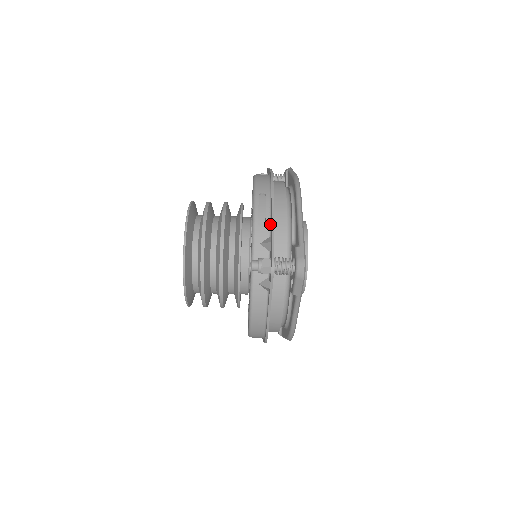
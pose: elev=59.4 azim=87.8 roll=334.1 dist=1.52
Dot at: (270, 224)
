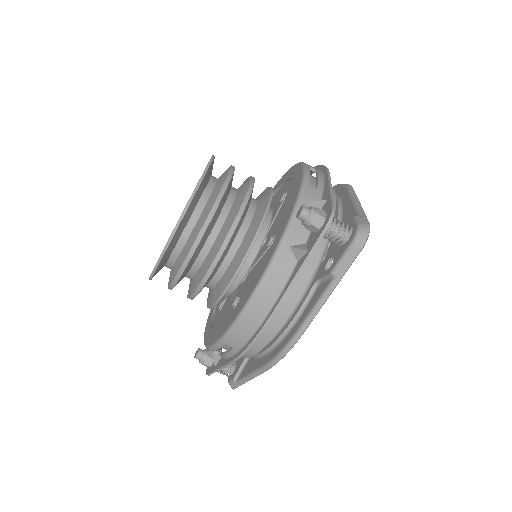
Dot at: (322, 190)
